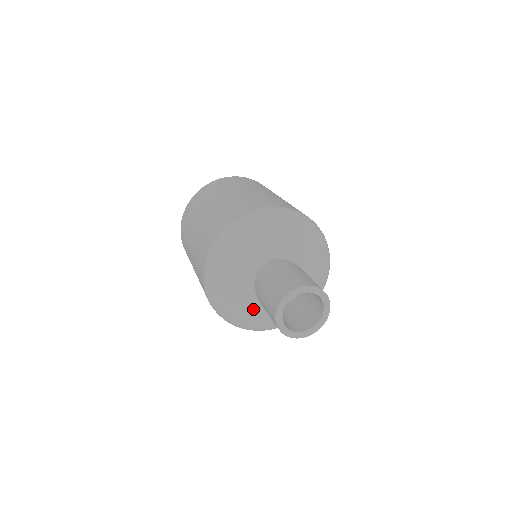
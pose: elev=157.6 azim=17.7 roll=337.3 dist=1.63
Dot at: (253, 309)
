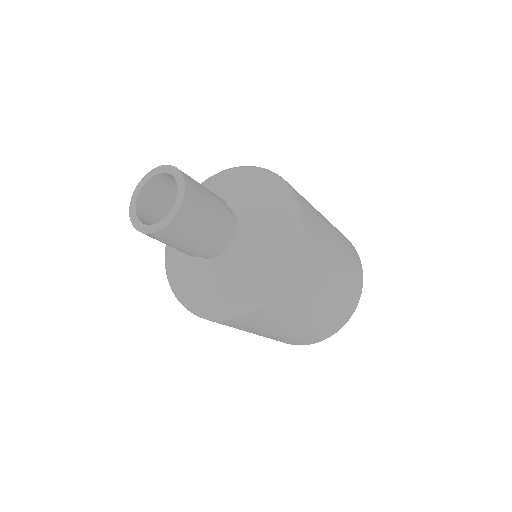
Dot at: (208, 278)
